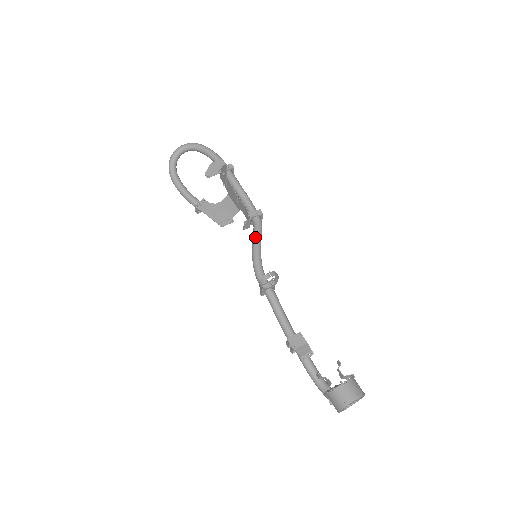
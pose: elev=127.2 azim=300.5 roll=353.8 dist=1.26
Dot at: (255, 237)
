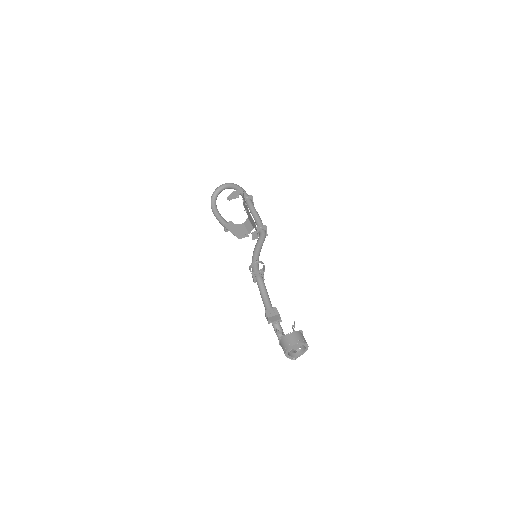
Dot at: (257, 243)
